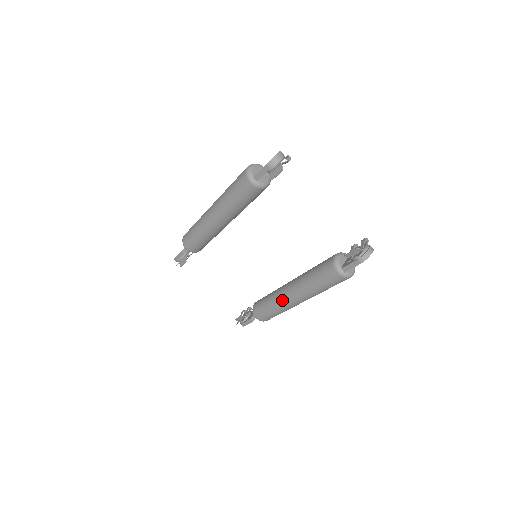
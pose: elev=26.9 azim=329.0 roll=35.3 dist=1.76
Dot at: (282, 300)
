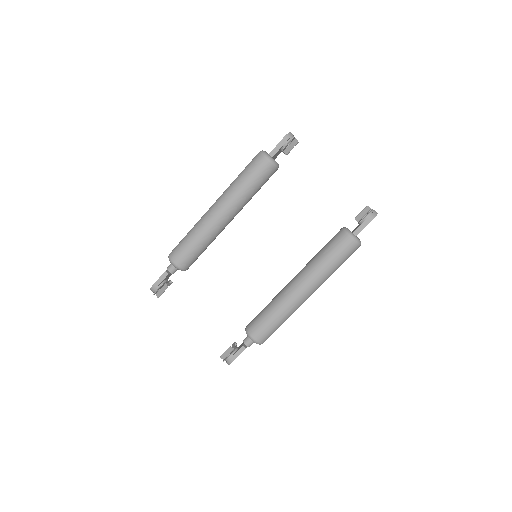
Dot at: (287, 297)
